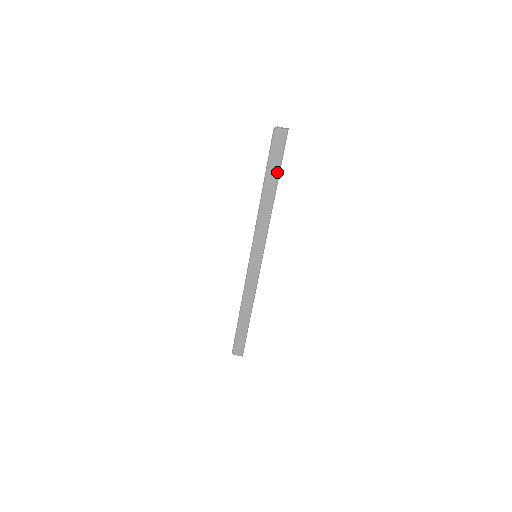
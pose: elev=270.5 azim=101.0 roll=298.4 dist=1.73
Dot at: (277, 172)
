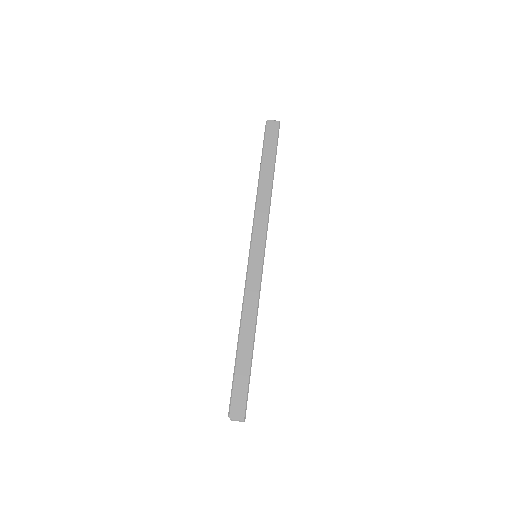
Dot at: (273, 158)
